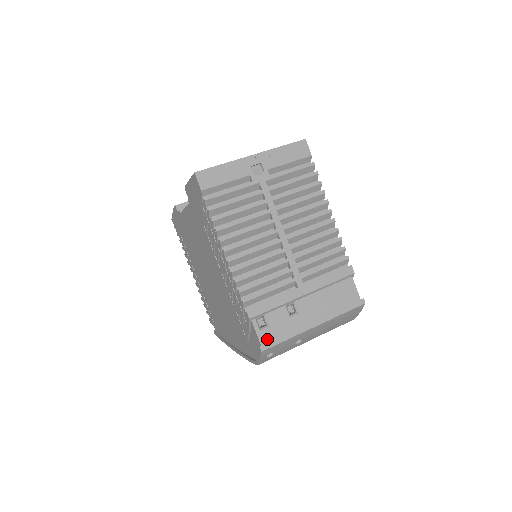
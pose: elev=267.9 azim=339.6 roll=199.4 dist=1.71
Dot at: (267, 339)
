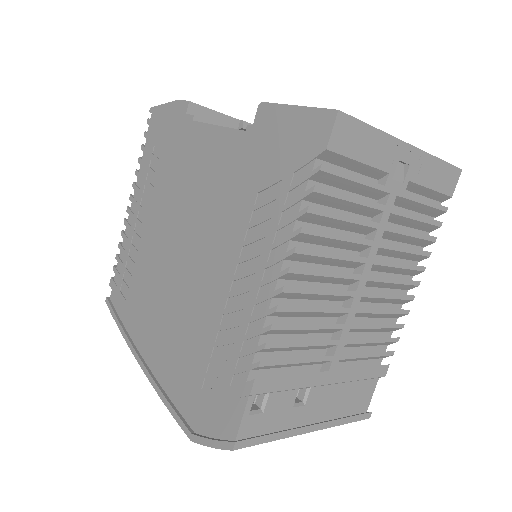
Dot at: (249, 431)
